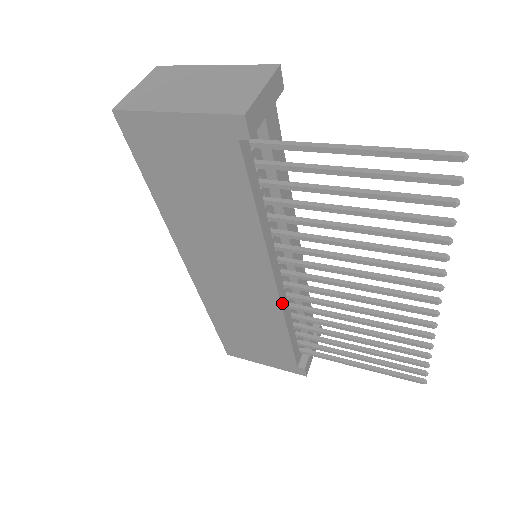
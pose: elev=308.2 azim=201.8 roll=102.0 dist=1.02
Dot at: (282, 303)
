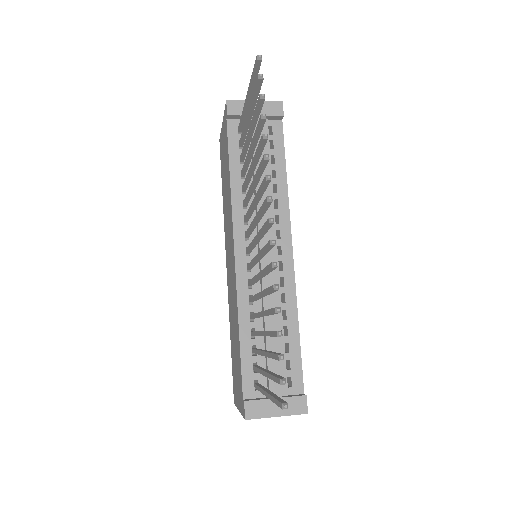
Dot at: (238, 281)
